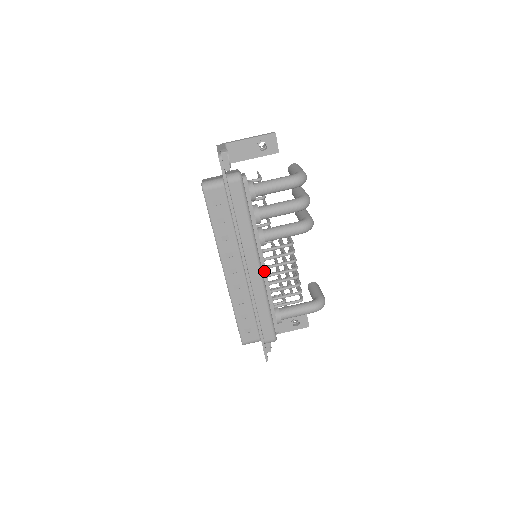
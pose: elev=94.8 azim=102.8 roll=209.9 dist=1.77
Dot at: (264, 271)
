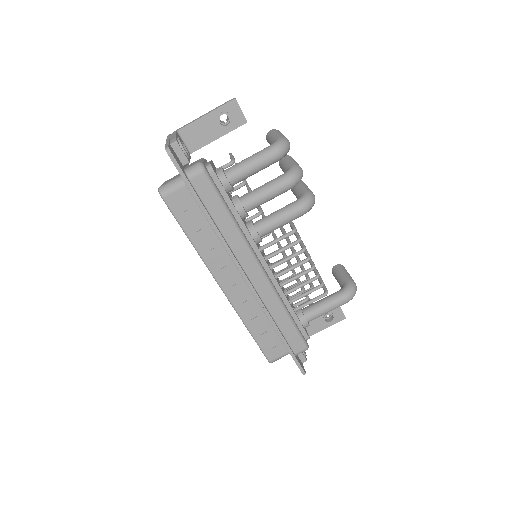
Dot at: (269, 273)
